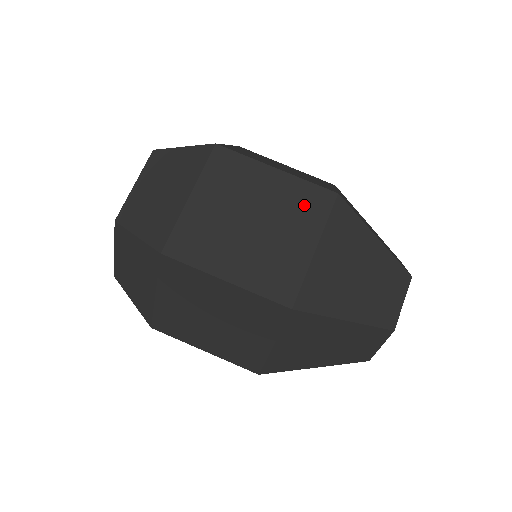
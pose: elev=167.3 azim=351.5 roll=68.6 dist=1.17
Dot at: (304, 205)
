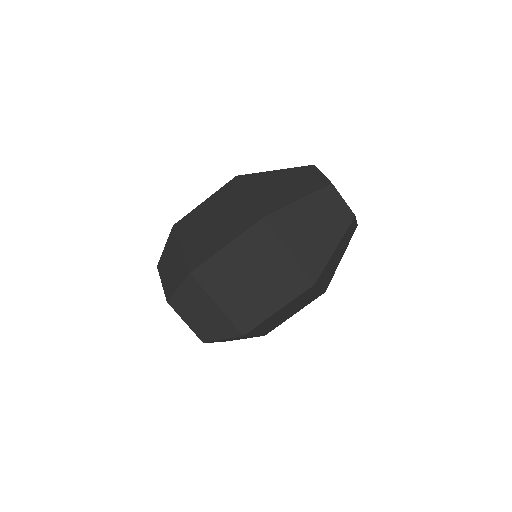
Dot at: (259, 243)
